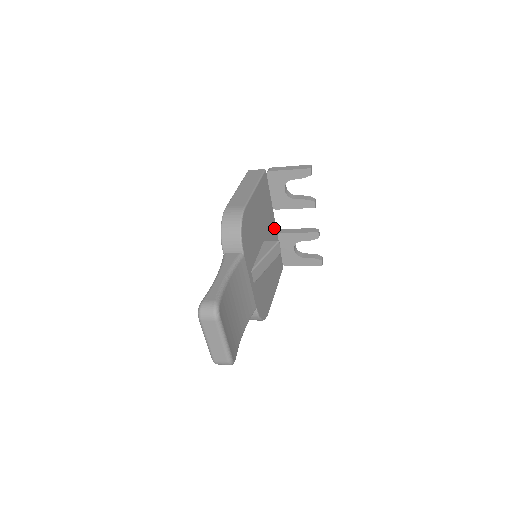
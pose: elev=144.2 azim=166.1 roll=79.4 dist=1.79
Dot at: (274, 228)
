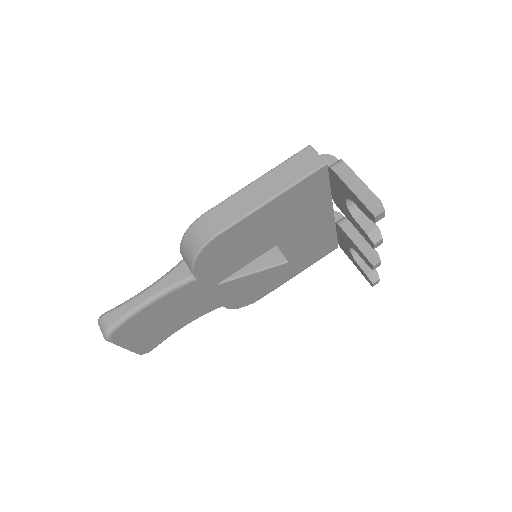
Dot at: (326, 220)
